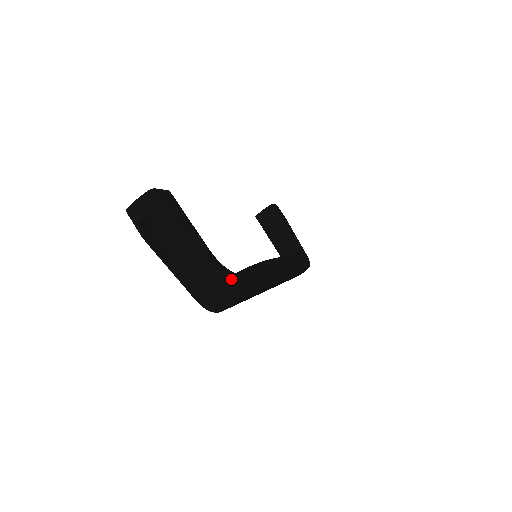
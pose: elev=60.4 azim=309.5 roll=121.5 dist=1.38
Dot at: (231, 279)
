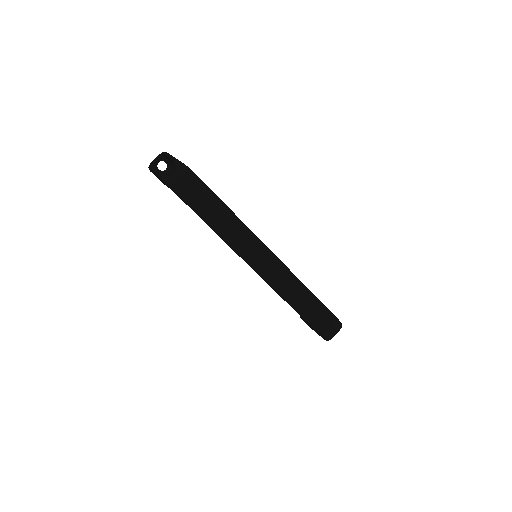
Dot at: occluded
